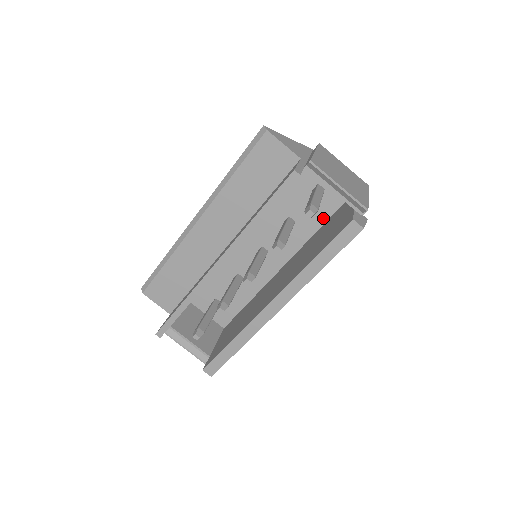
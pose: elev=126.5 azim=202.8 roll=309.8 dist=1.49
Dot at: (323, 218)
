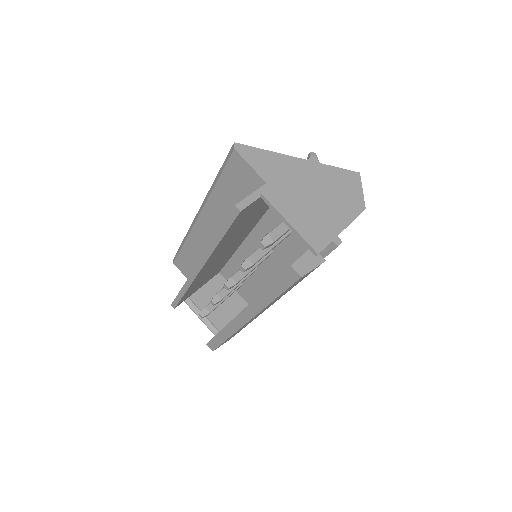
Dot at: occluded
